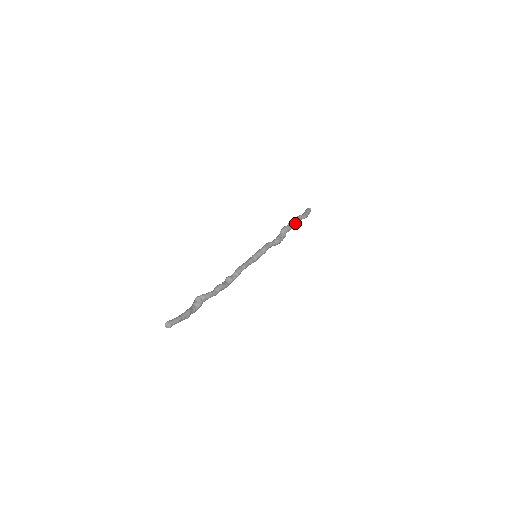
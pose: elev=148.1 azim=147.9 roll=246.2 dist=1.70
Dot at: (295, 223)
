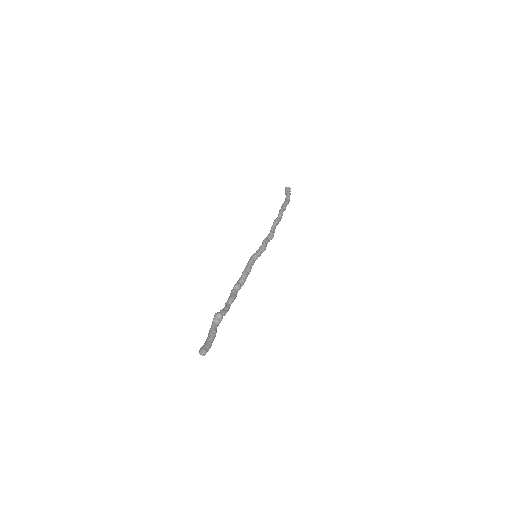
Dot at: occluded
